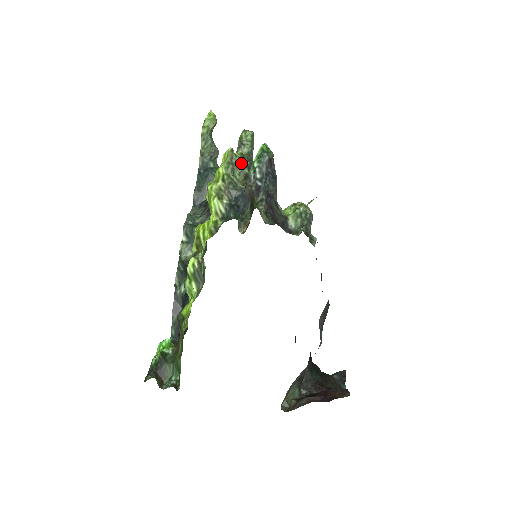
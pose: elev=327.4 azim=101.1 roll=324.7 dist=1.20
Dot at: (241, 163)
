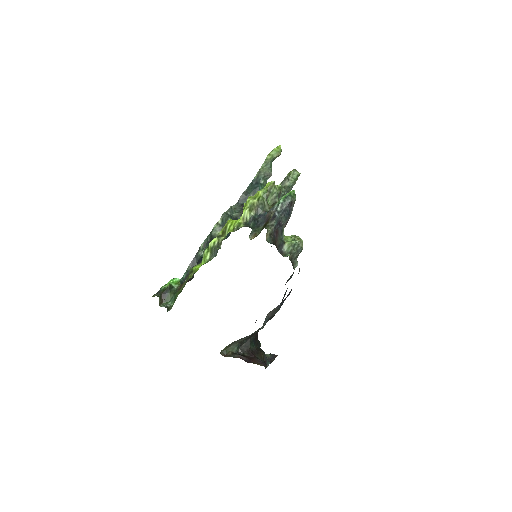
Dot at: (276, 193)
